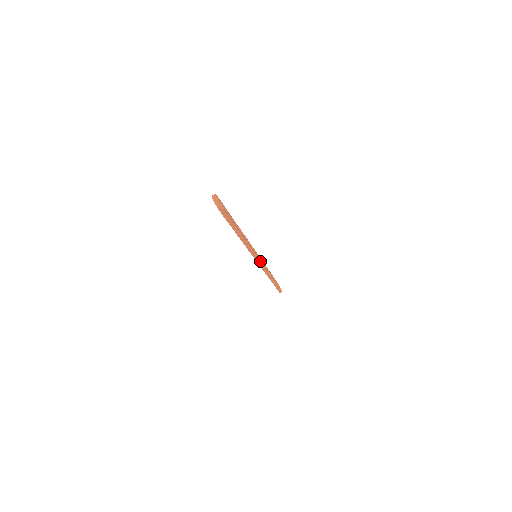
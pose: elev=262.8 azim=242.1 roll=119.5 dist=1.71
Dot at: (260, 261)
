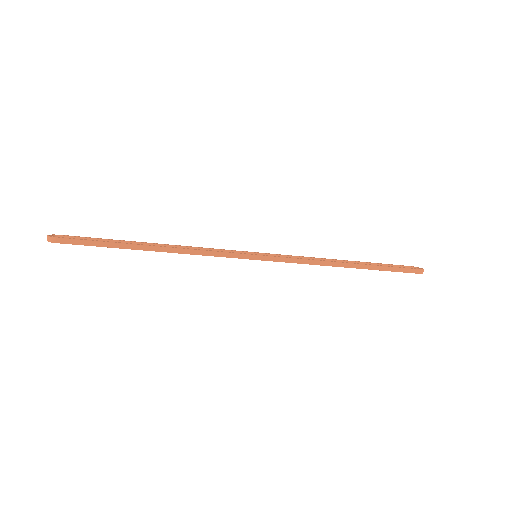
Dot at: (261, 256)
